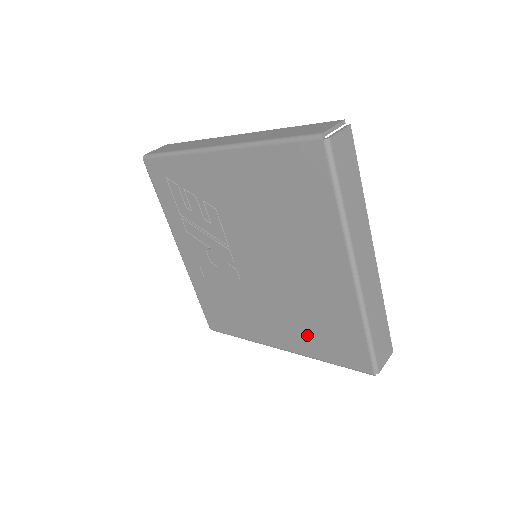
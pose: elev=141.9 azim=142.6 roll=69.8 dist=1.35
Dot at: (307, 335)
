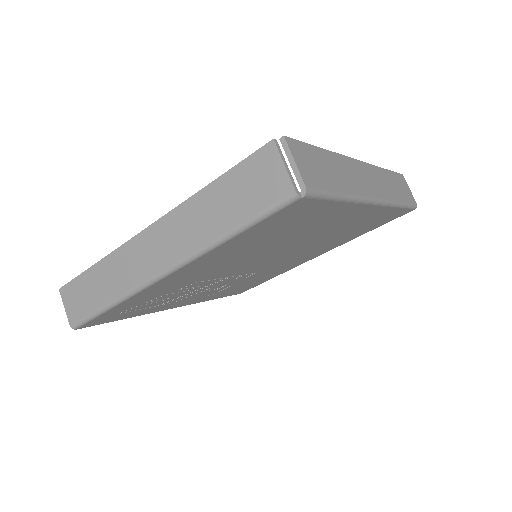
Dot at: (342, 240)
